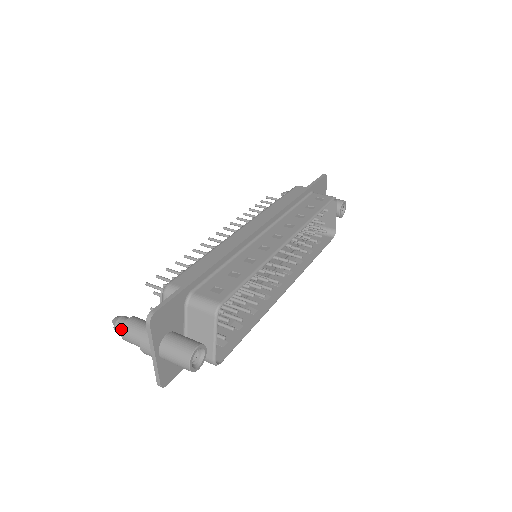
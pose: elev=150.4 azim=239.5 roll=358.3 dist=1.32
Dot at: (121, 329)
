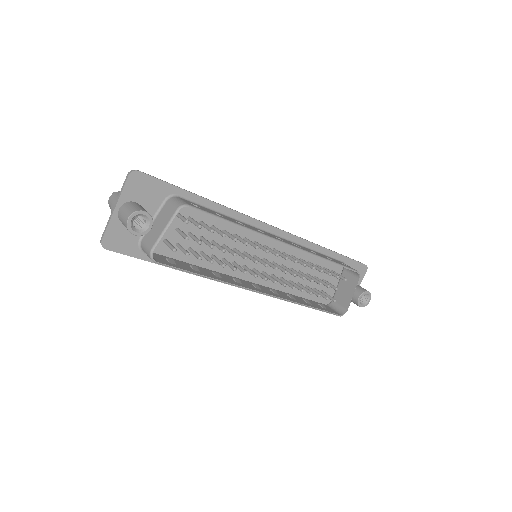
Dot at: (113, 193)
